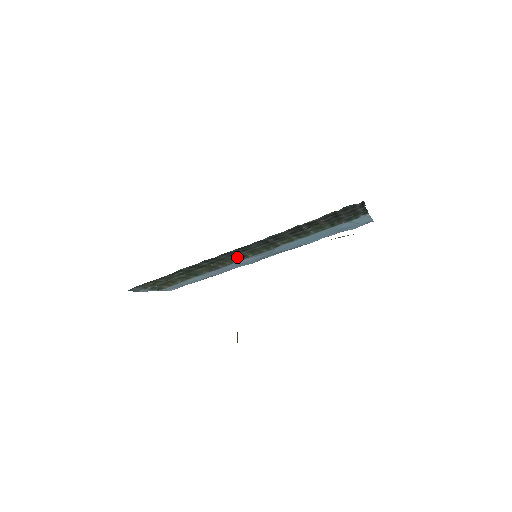
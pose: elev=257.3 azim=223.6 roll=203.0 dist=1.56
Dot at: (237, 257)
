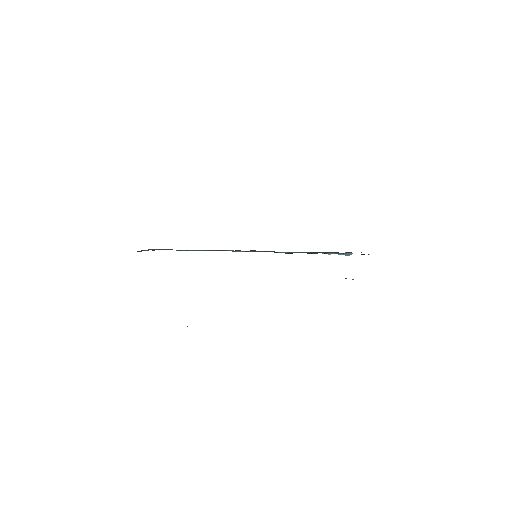
Dot at: (238, 250)
